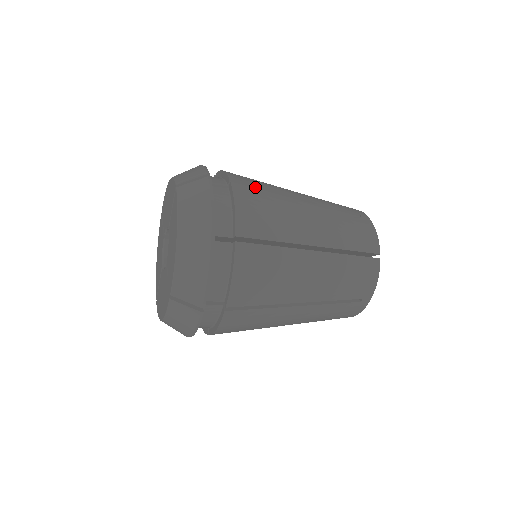
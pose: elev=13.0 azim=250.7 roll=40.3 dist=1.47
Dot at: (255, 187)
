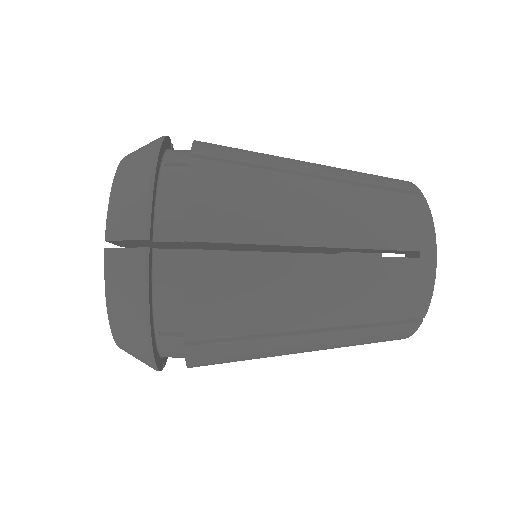
Dot at: (230, 243)
